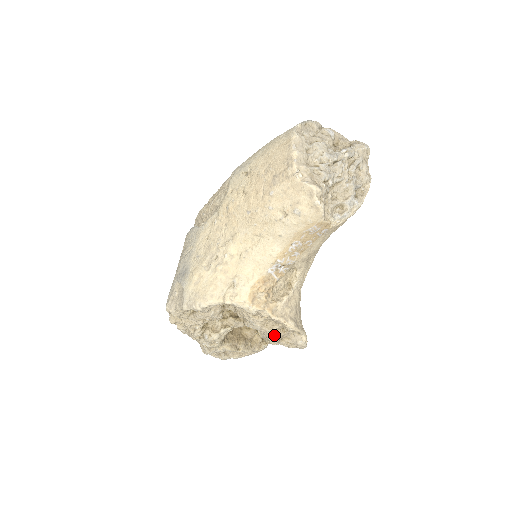
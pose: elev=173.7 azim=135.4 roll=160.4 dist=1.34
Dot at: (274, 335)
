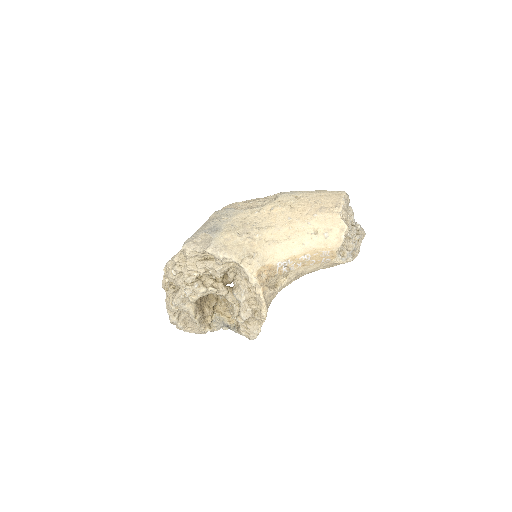
Dot at: (249, 312)
